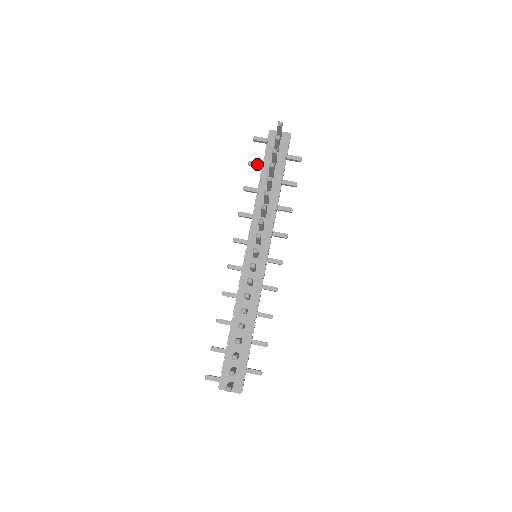
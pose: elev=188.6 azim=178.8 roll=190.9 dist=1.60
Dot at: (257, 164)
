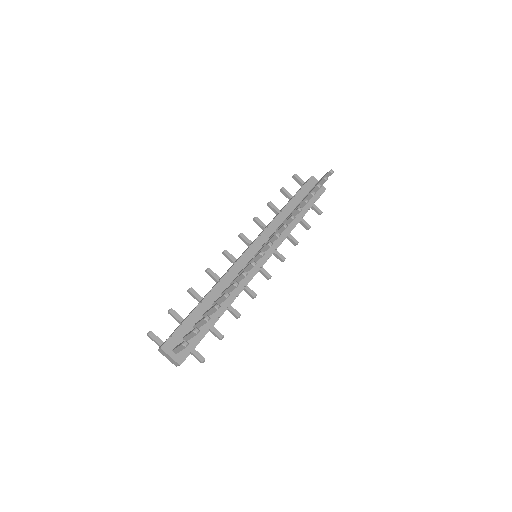
Dot at: (288, 193)
